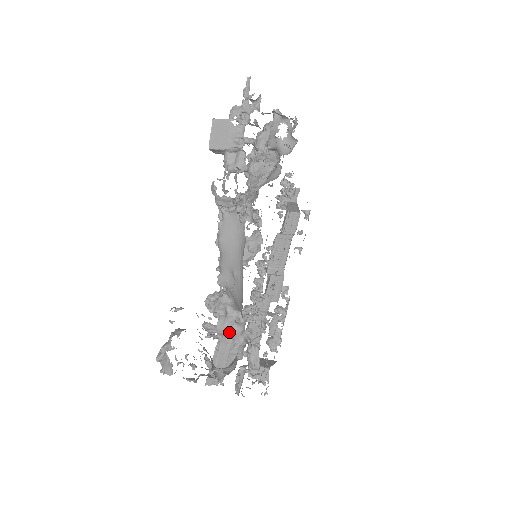
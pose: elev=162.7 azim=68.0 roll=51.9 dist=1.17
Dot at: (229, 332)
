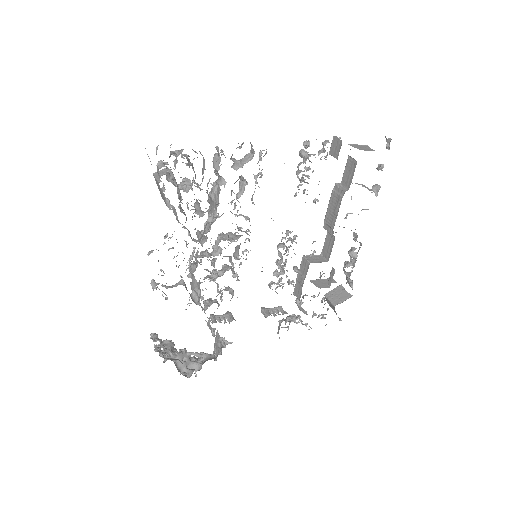
Dot at: occluded
